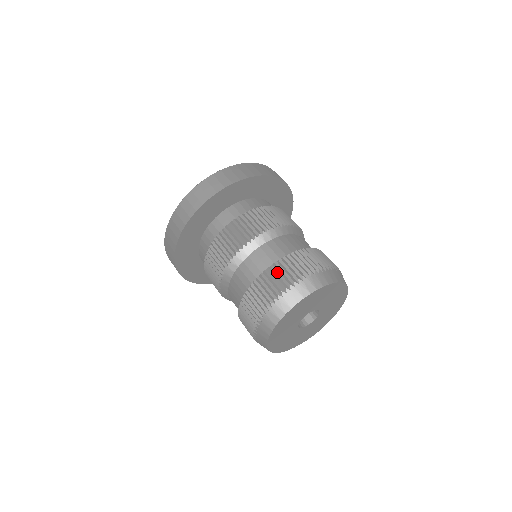
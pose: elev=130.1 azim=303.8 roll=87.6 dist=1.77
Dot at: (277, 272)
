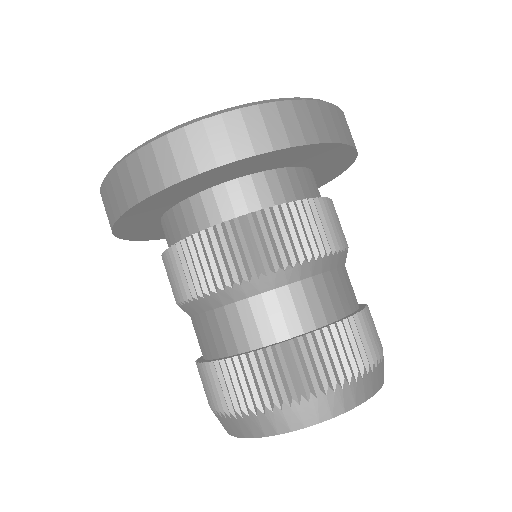
Dot at: (305, 355)
